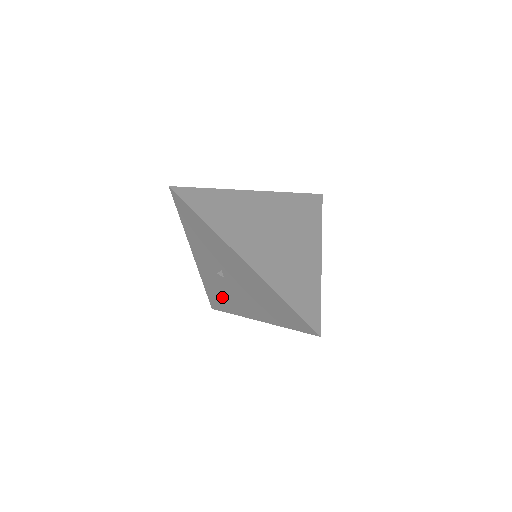
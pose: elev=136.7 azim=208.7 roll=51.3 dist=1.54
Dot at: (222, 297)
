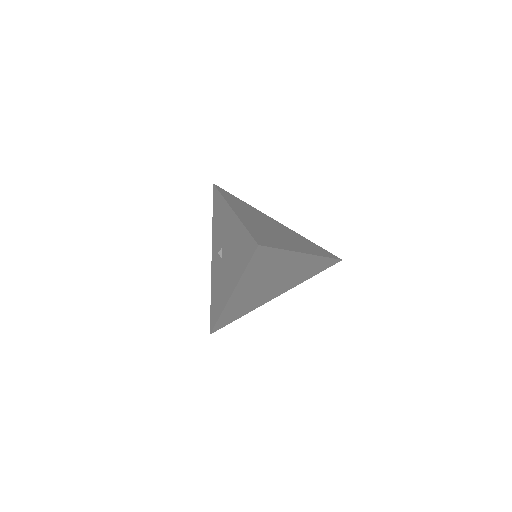
Dot at: (217, 296)
